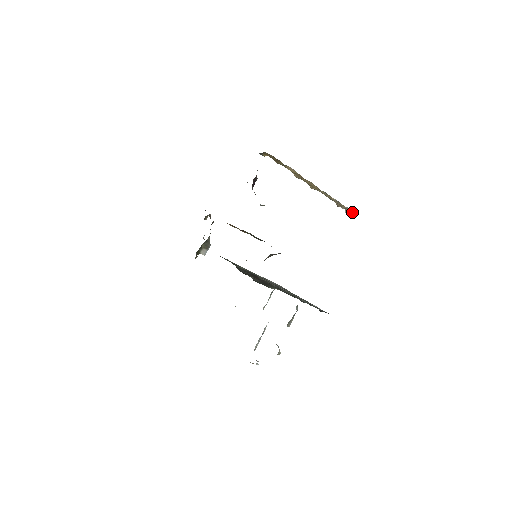
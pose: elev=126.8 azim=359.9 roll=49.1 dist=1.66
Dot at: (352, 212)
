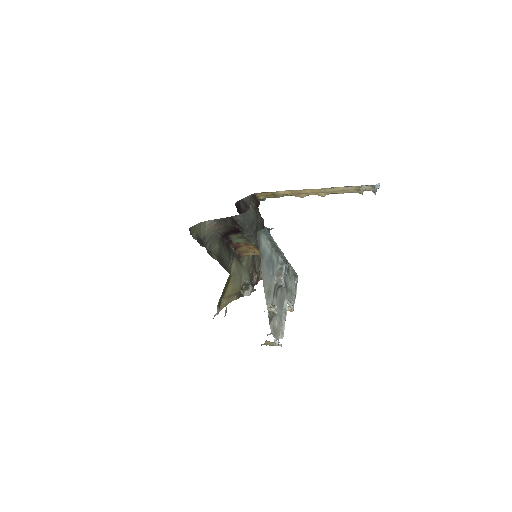
Dot at: (372, 186)
